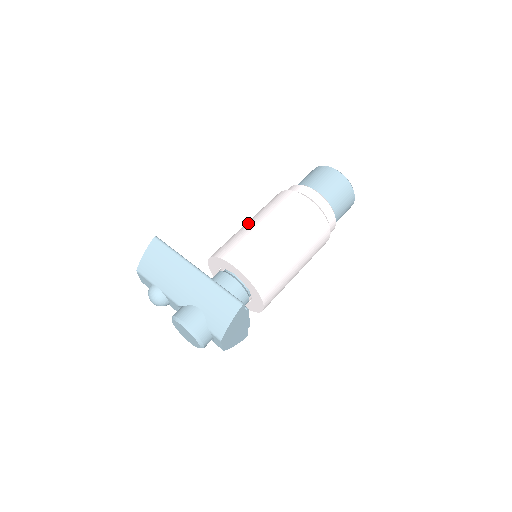
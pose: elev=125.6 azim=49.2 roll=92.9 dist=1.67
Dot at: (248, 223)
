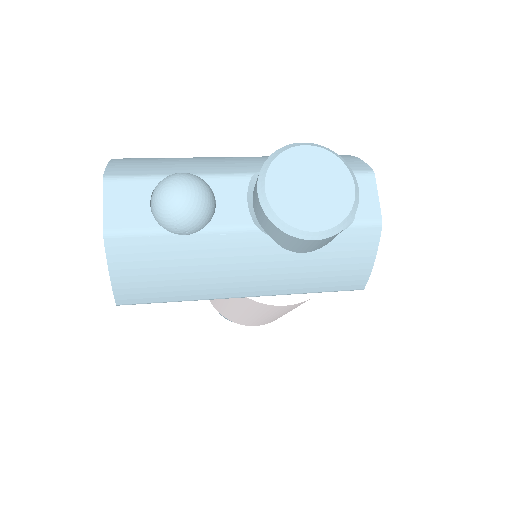
Dot at: occluded
